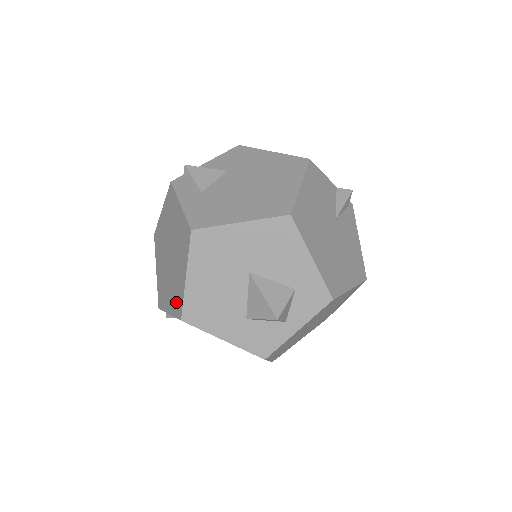
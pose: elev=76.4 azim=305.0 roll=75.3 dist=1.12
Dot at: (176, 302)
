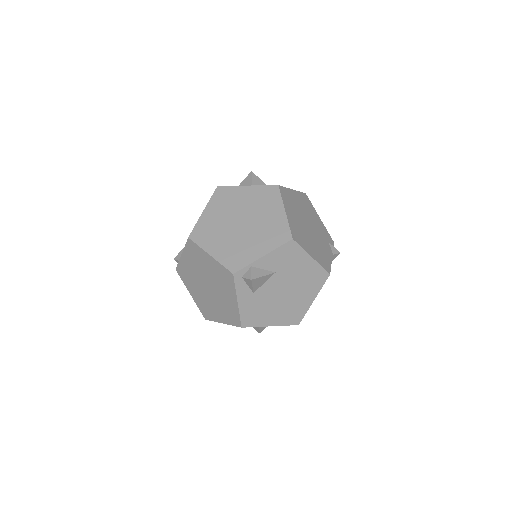
Dot at: (204, 309)
